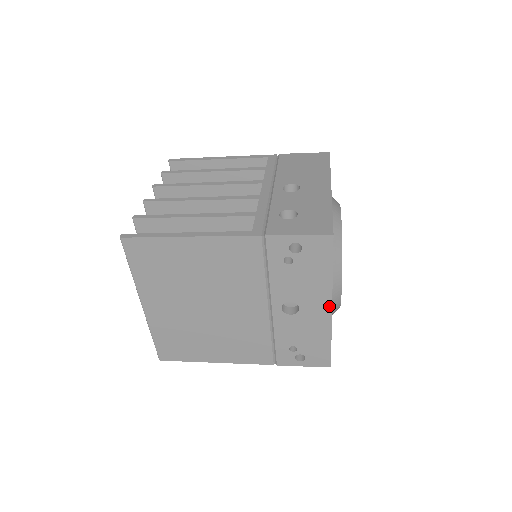
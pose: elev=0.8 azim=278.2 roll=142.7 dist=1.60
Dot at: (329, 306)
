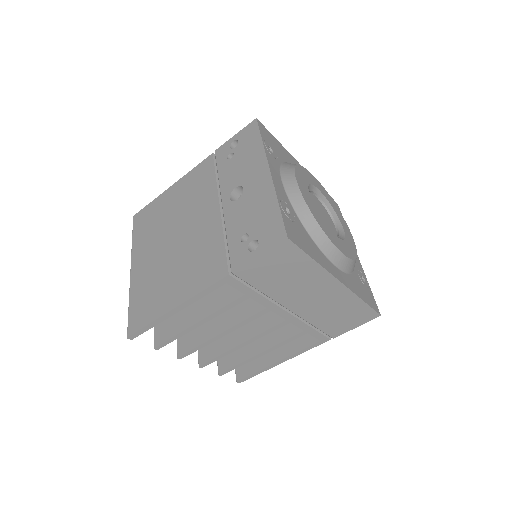
Dot at: (267, 169)
